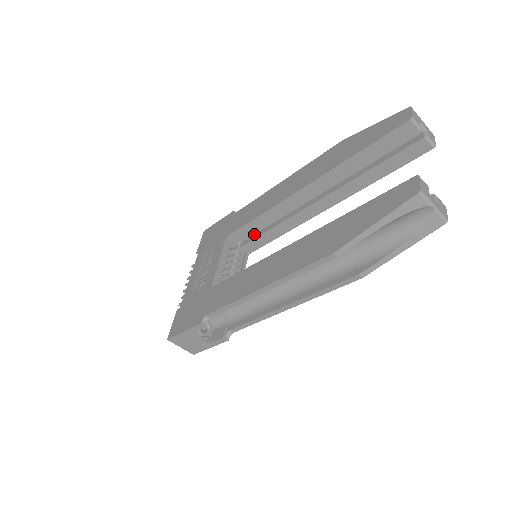
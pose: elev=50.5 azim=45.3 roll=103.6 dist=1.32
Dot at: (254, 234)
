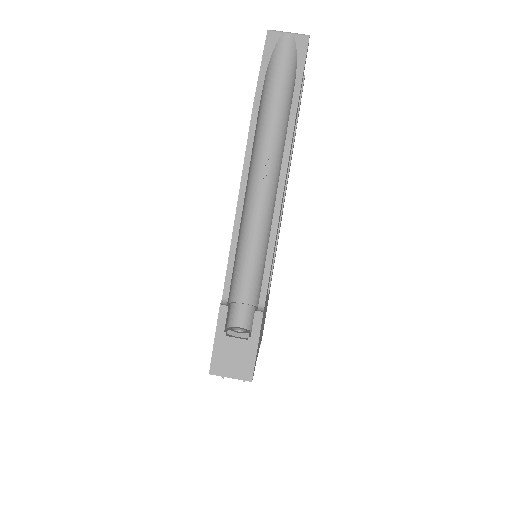
Dot at: occluded
